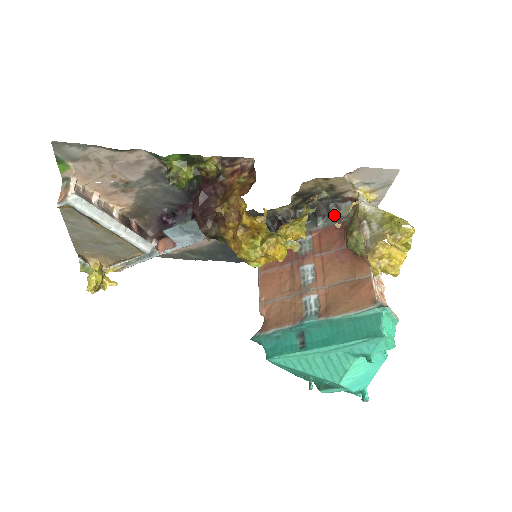
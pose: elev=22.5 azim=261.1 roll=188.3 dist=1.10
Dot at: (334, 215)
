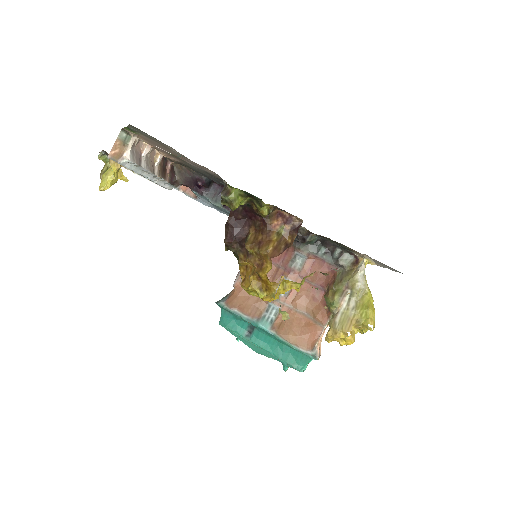
Dot at: (335, 257)
